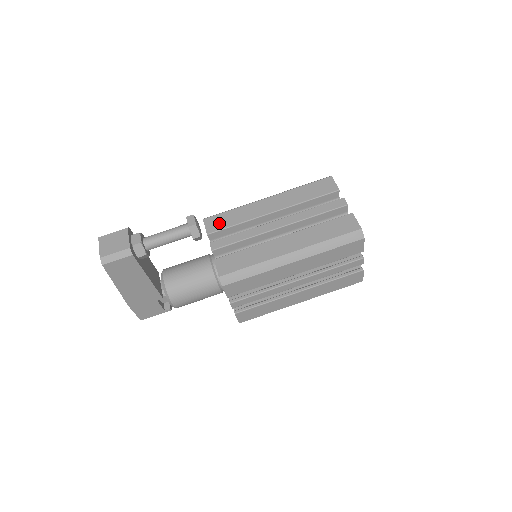
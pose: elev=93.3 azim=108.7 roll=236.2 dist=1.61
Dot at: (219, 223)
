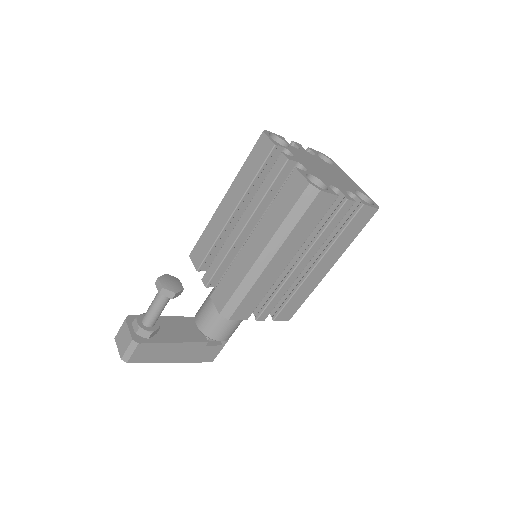
Dot at: (200, 253)
